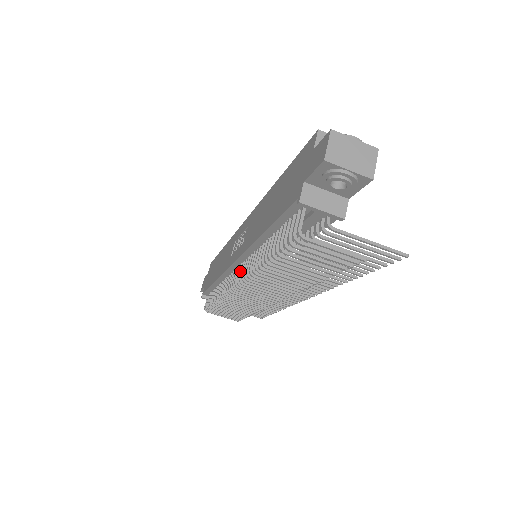
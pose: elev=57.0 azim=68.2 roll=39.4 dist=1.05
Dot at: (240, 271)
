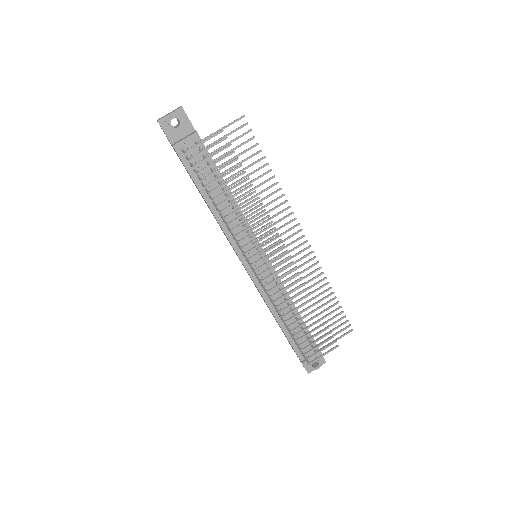
Dot at: (248, 261)
